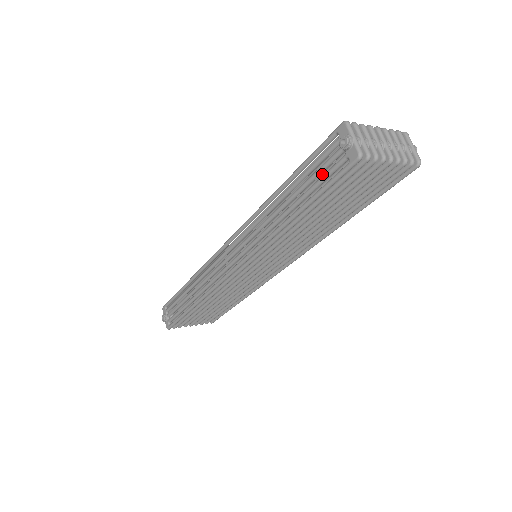
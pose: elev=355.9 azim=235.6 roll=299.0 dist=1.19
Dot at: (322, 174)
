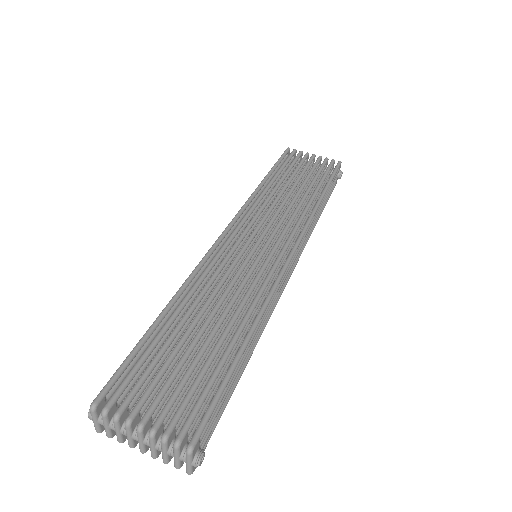
Dot at: occluded
